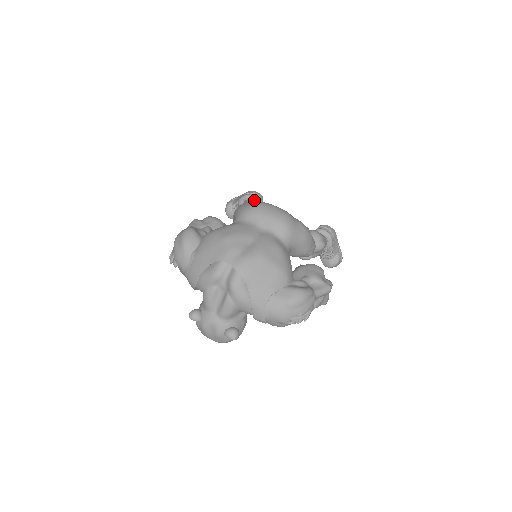
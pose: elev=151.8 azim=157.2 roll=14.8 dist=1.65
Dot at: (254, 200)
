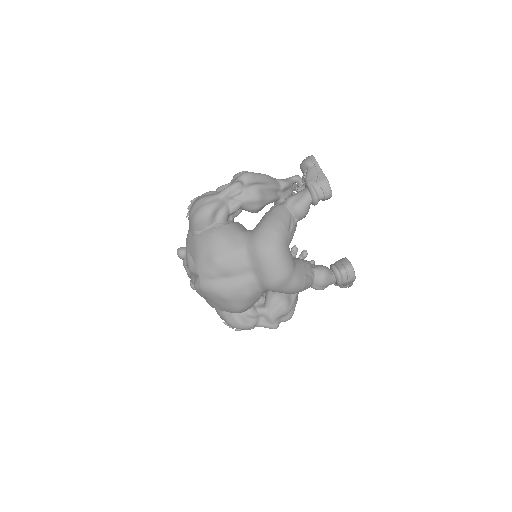
Dot at: (313, 200)
